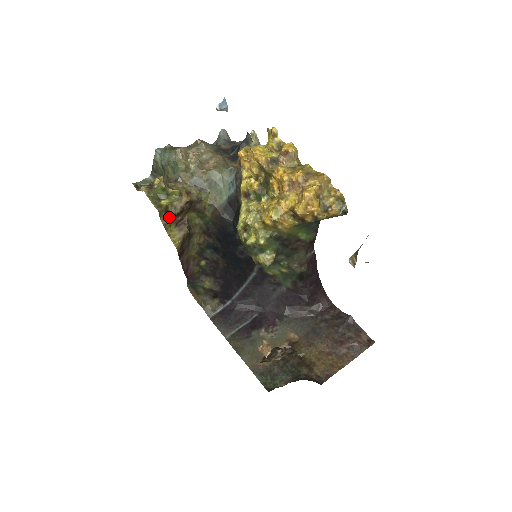
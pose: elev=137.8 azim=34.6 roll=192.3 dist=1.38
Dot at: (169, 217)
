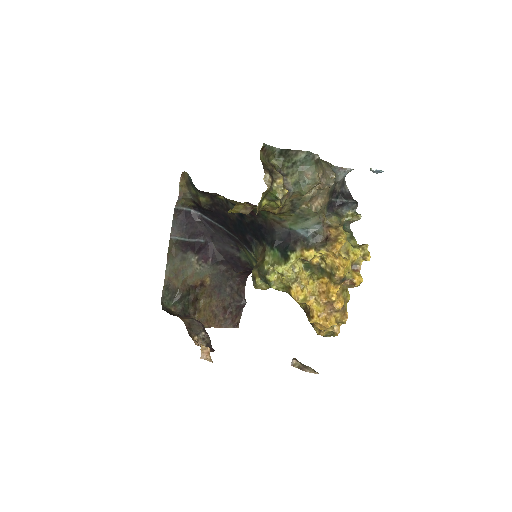
Dot at: occluded
